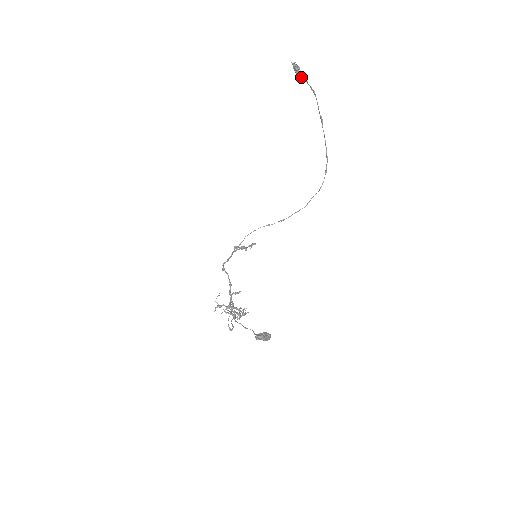
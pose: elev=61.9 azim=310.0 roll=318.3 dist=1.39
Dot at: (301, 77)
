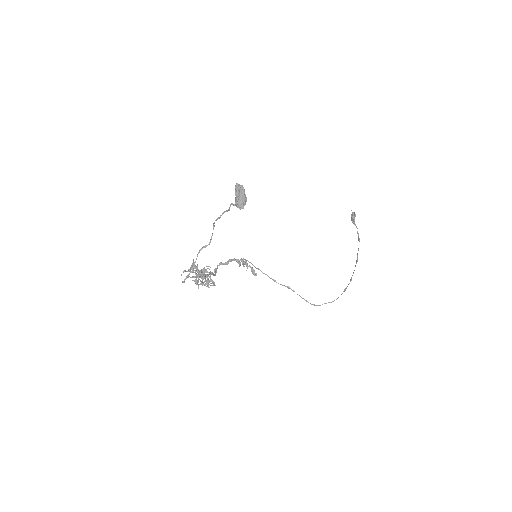
Dot at: (354, 222)
